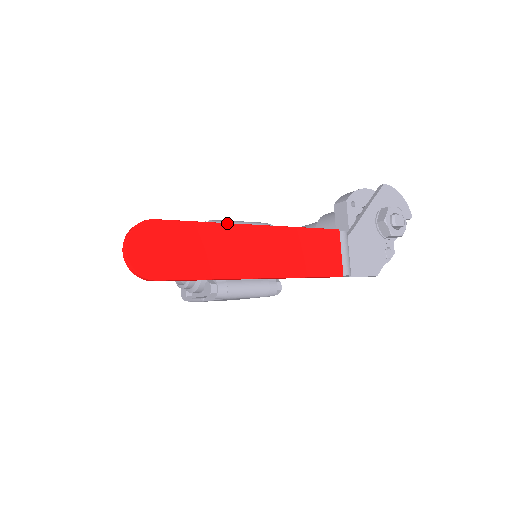
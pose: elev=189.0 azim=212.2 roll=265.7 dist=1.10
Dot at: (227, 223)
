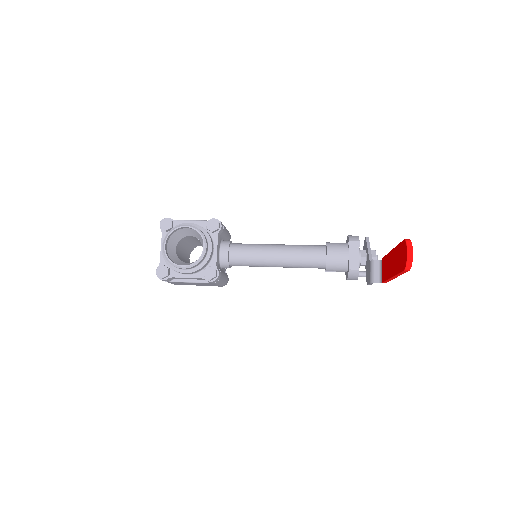
Dot at: occluded
